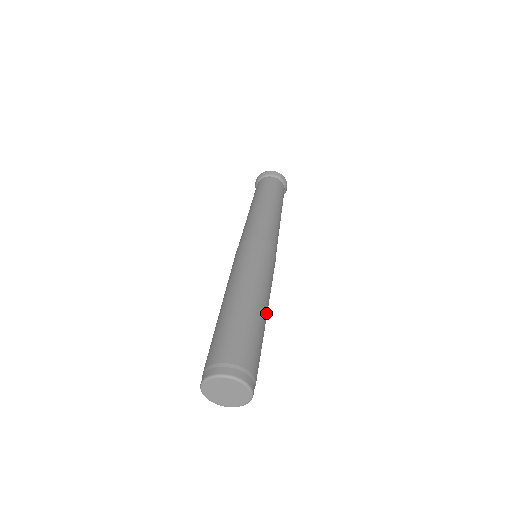
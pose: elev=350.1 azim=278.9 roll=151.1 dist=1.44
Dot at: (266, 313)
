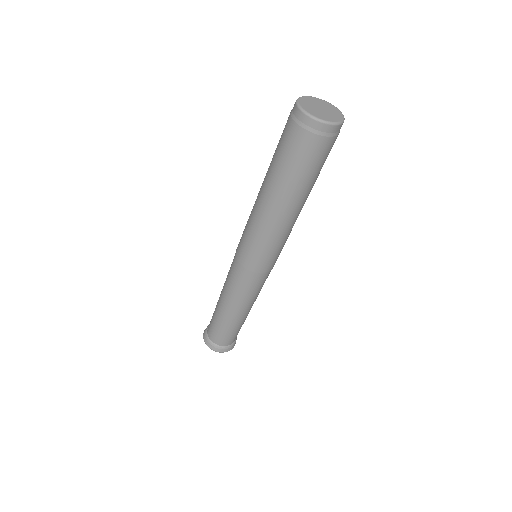
Dot at: occluded
